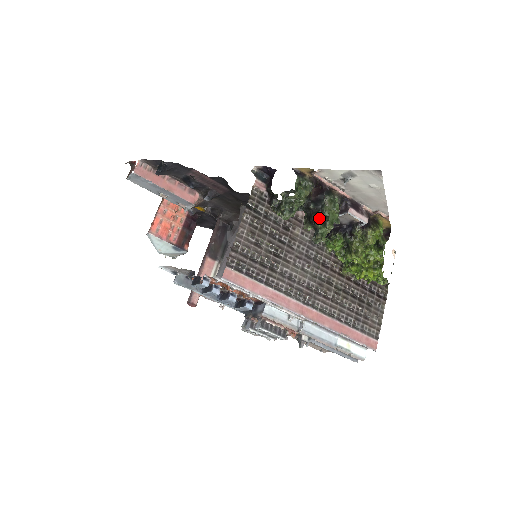
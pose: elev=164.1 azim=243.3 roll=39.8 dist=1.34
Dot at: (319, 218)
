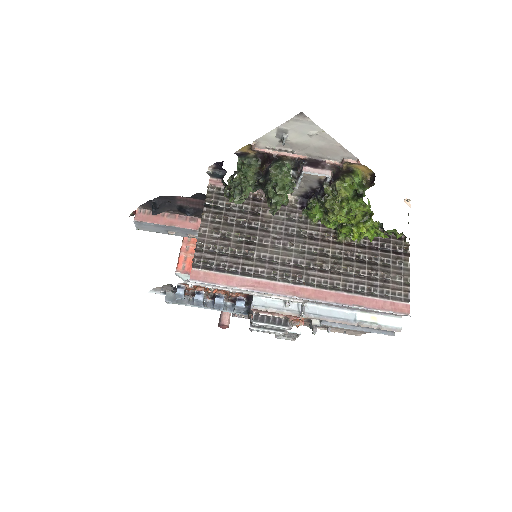
Dot at: (269, 188)
